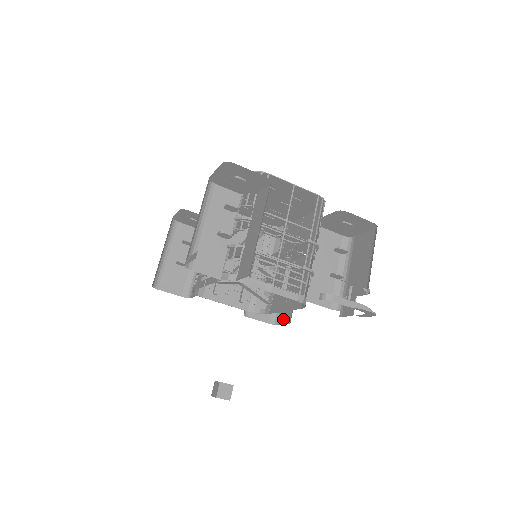
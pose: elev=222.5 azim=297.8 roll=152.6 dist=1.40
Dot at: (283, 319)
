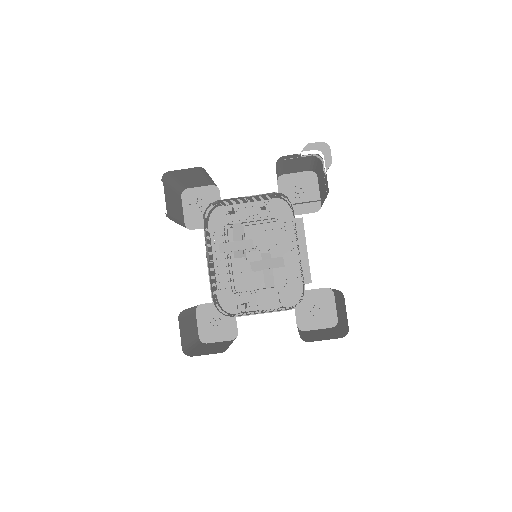
Dot at: (345, 316)
